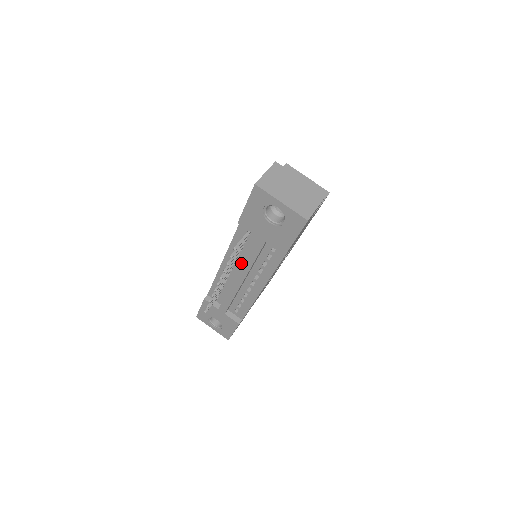
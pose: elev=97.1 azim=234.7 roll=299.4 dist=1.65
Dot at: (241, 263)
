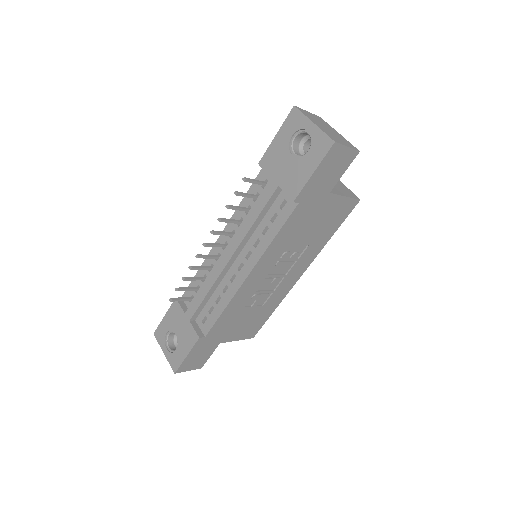
Dot at: occluded
